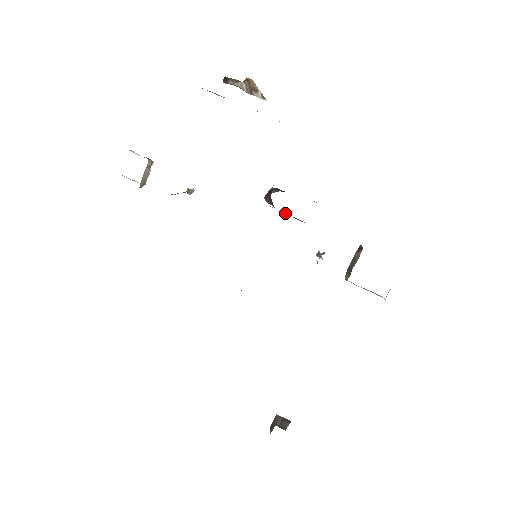
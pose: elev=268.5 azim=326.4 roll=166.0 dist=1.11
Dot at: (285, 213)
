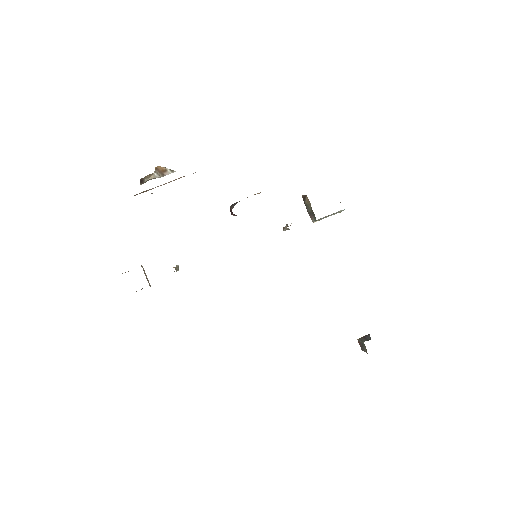
Dot at: occluded
